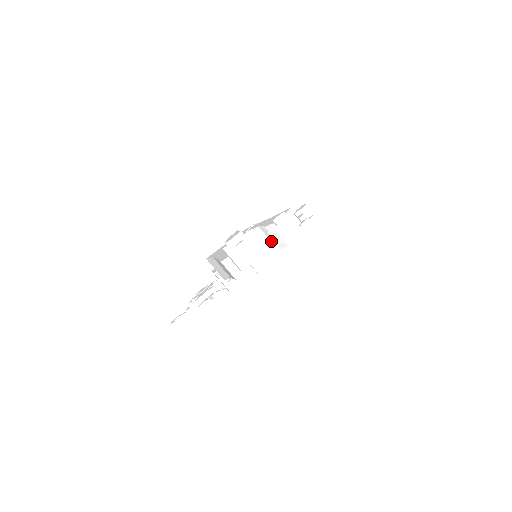
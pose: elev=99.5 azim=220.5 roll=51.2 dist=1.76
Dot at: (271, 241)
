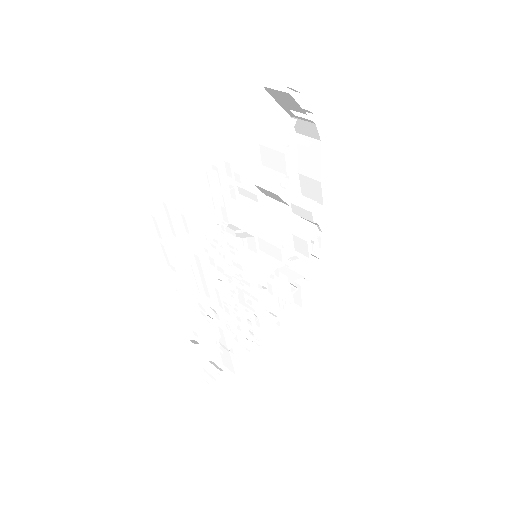
Dot at: occluded
